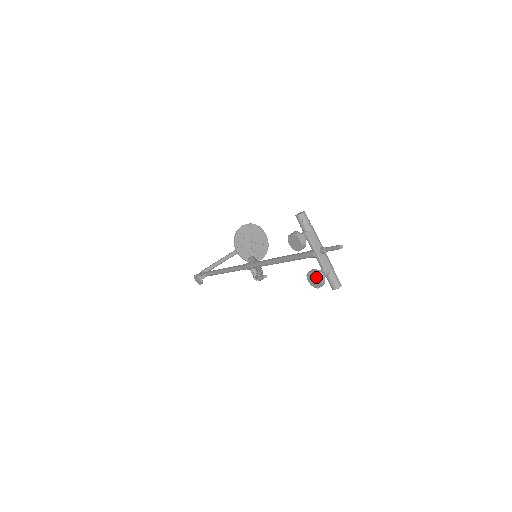
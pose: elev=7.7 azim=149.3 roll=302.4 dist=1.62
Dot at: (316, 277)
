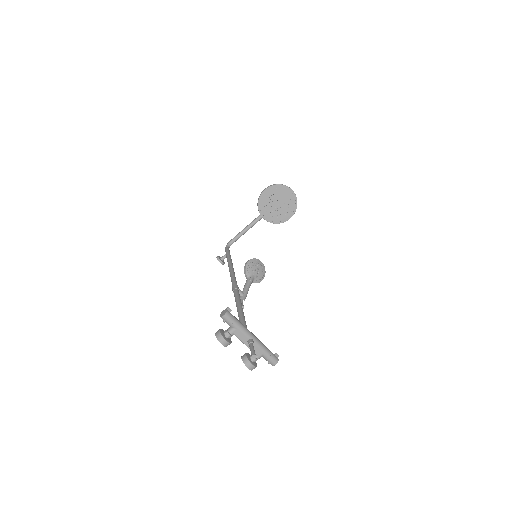
Dot at: (246, 365)
